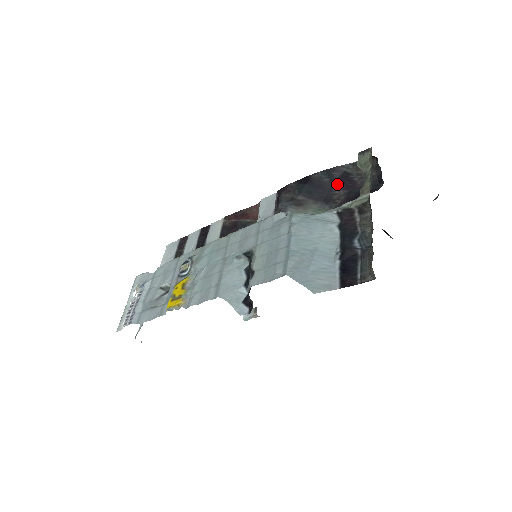
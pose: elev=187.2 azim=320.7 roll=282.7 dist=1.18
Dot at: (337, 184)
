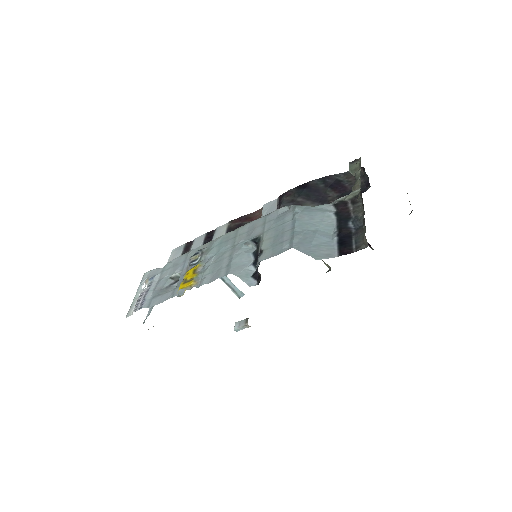
Dot at: (331, 189)
